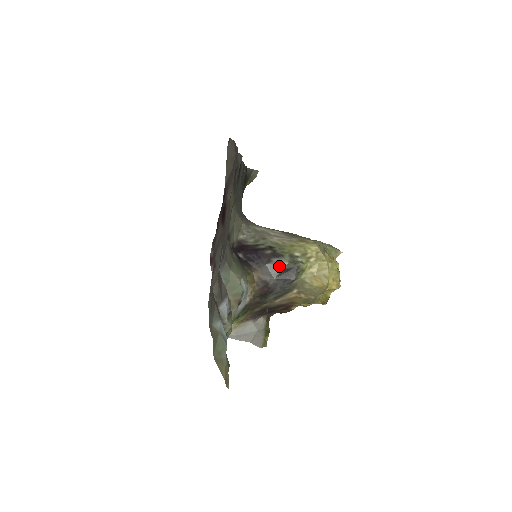
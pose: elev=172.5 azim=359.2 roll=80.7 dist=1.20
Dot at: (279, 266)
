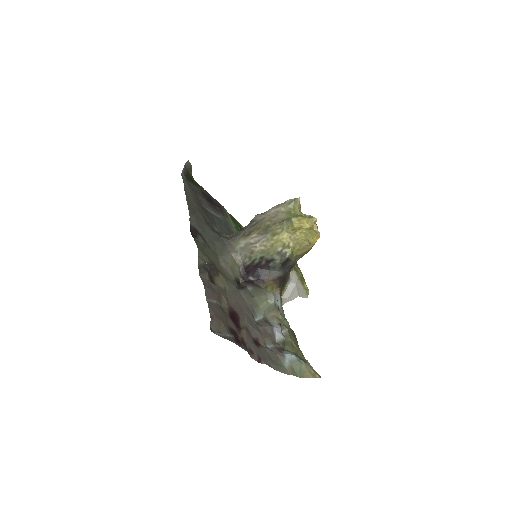
Dot at: (277, 265)
